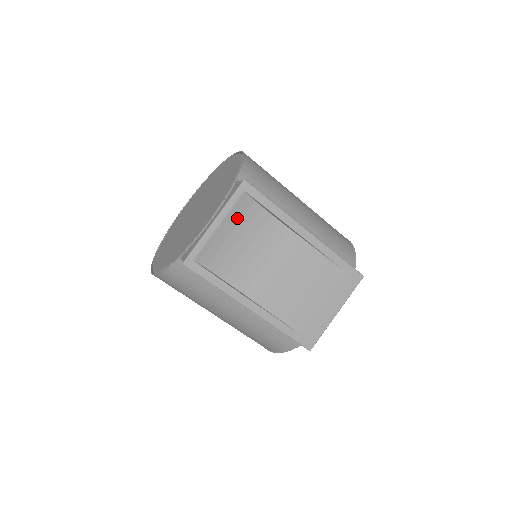
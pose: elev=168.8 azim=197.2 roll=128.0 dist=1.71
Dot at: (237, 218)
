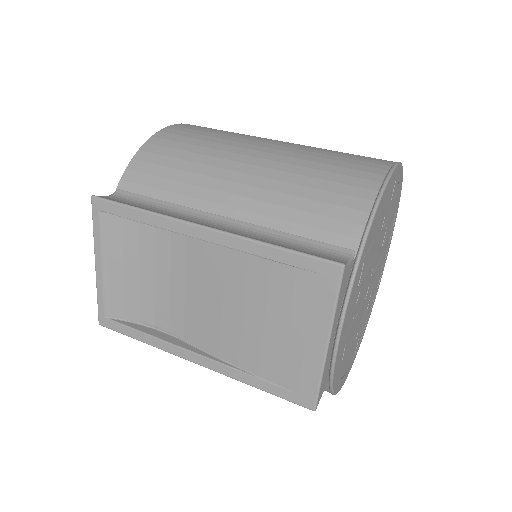
Dot at: (117, 248)
